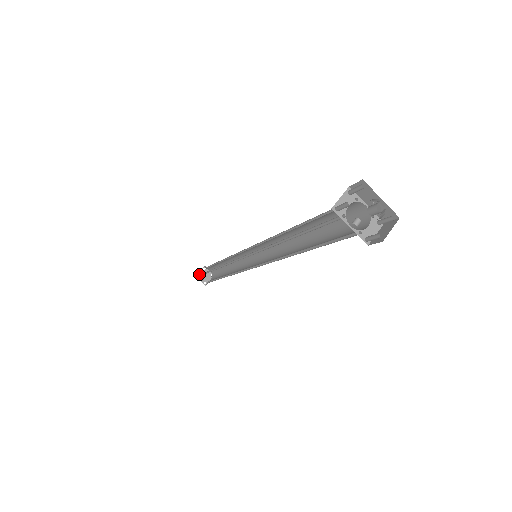
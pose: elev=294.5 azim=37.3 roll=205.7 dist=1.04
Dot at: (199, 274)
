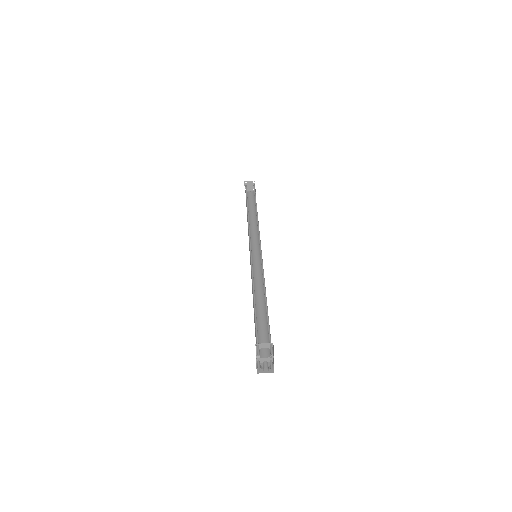
Dot at: (248, 182)
